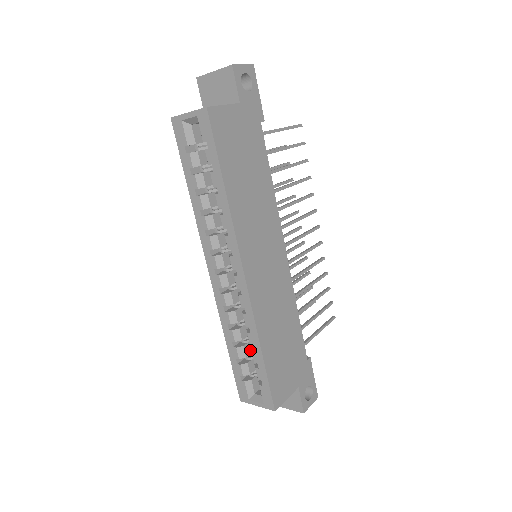
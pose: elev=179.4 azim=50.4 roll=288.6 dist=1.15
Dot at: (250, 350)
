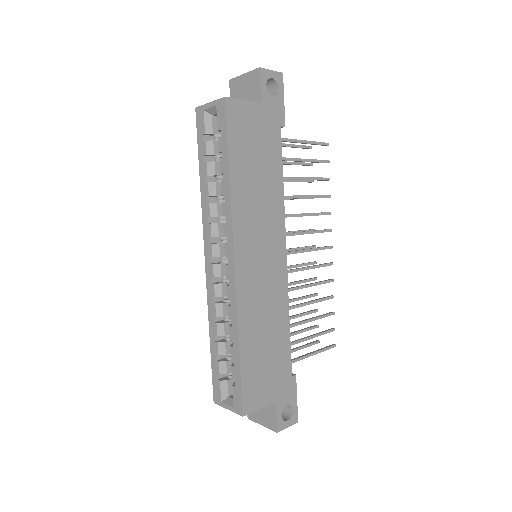
Dot at: occluded
